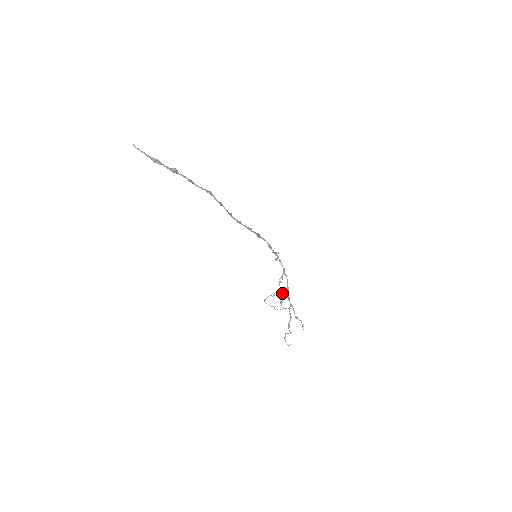
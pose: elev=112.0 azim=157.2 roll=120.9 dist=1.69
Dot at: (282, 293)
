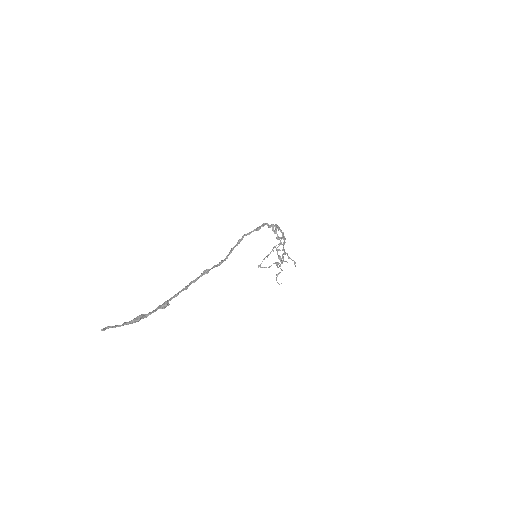
Dot at: (279, 259)
